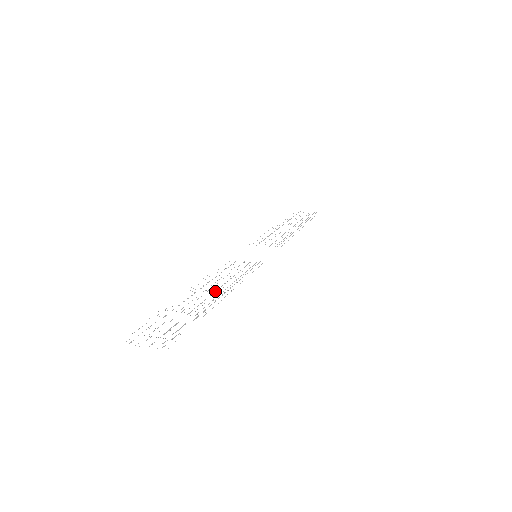
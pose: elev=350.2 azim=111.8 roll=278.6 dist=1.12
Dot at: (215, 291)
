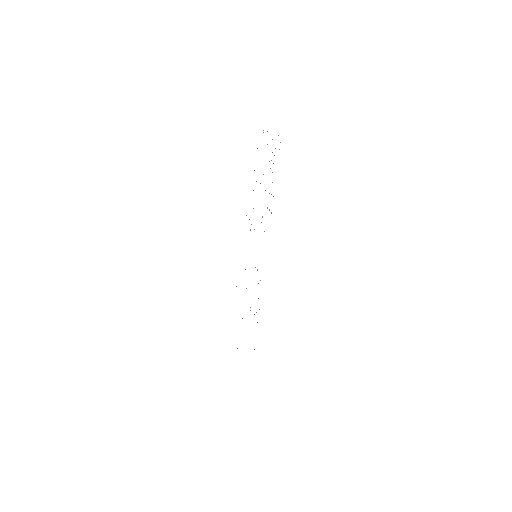
Dot at: occluded
